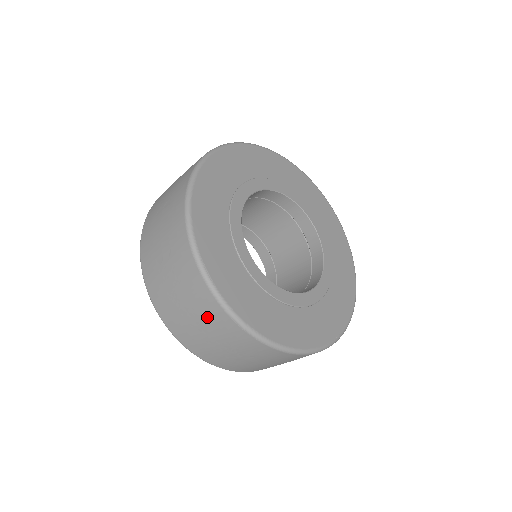
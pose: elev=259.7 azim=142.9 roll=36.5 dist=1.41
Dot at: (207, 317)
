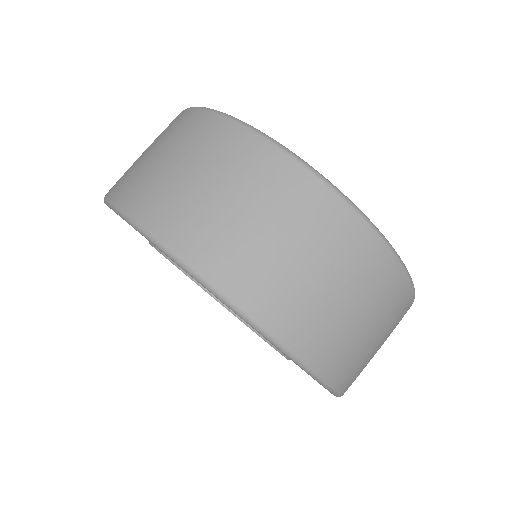
Dot at: (285, 203)
